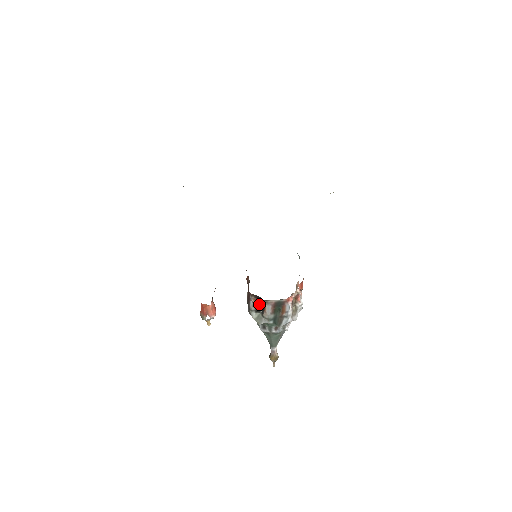
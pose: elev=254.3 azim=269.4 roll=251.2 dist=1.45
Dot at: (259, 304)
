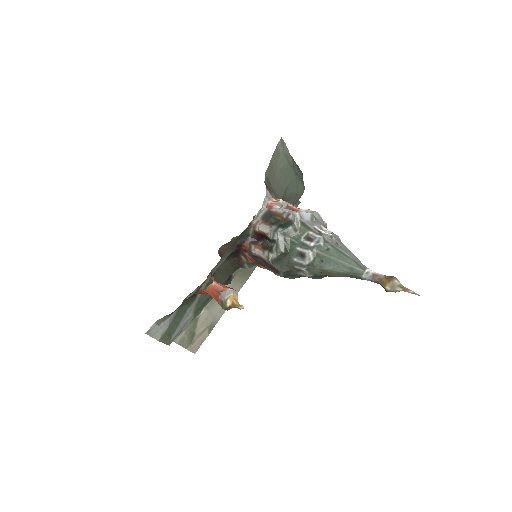
Dot at: (264, 244)
